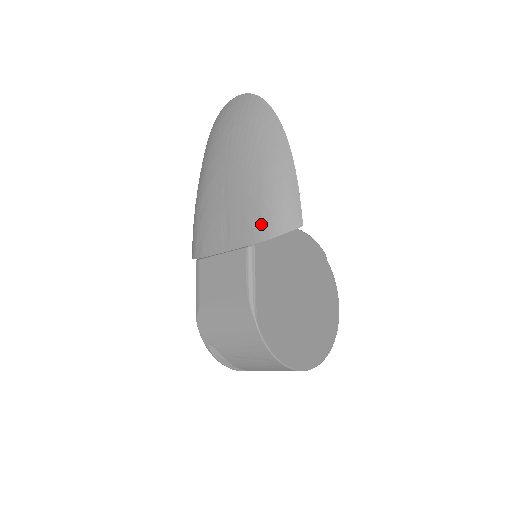
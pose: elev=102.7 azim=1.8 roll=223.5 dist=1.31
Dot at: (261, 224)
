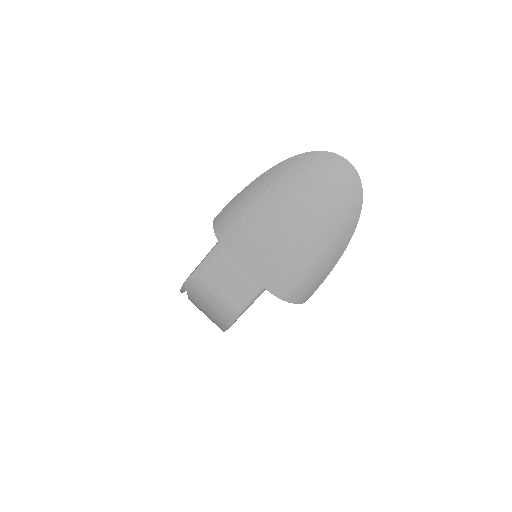
Dot at: (285, 288)
